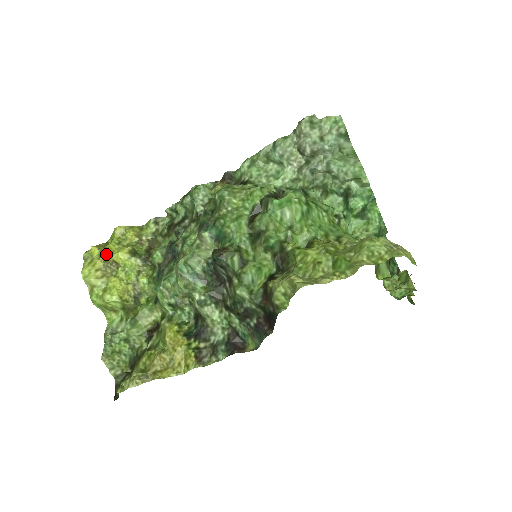
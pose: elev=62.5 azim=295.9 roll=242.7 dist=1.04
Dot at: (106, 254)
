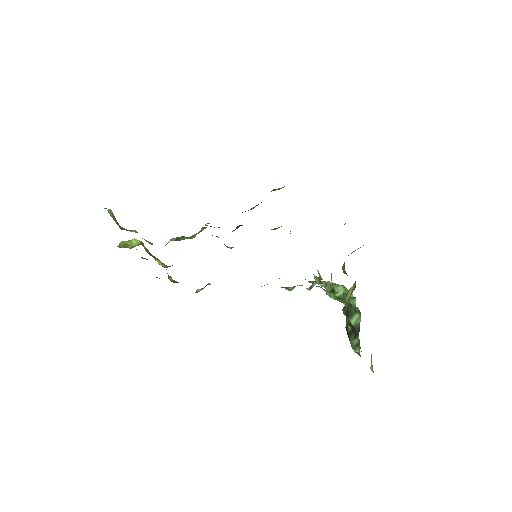
Dot at: occluded
